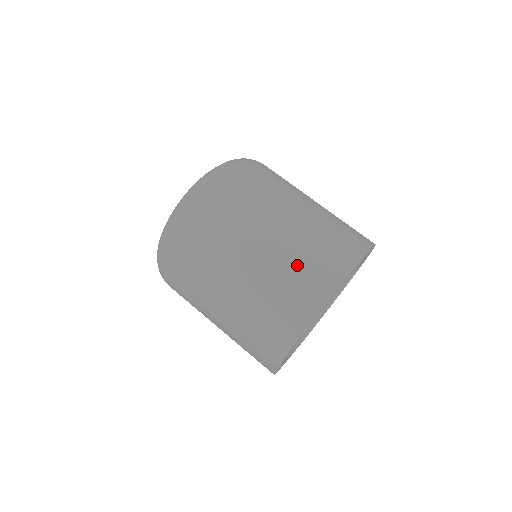
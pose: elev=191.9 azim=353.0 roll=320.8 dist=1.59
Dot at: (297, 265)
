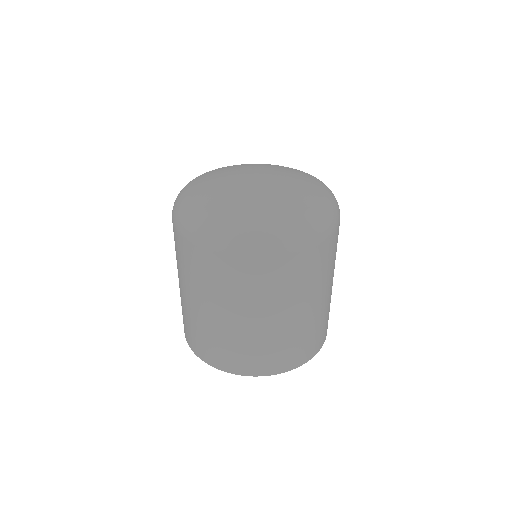
Dot at: (321, 324)
